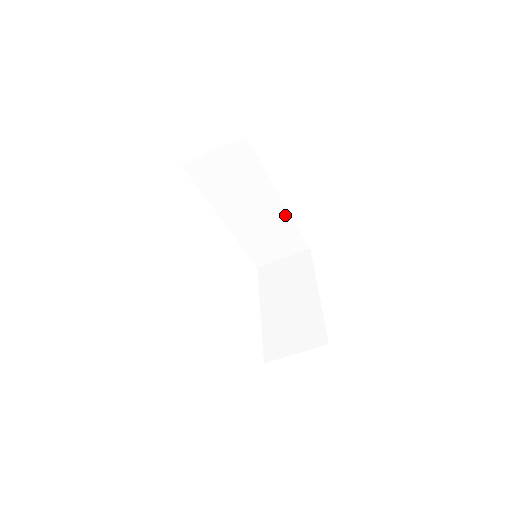
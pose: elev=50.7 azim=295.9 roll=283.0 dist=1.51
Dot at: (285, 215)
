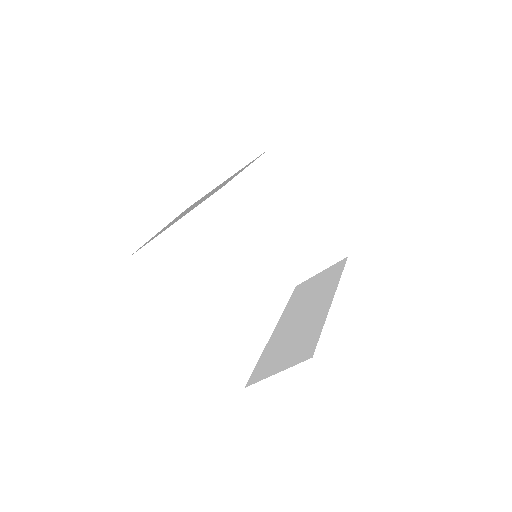
Dot at: (241, 169)
